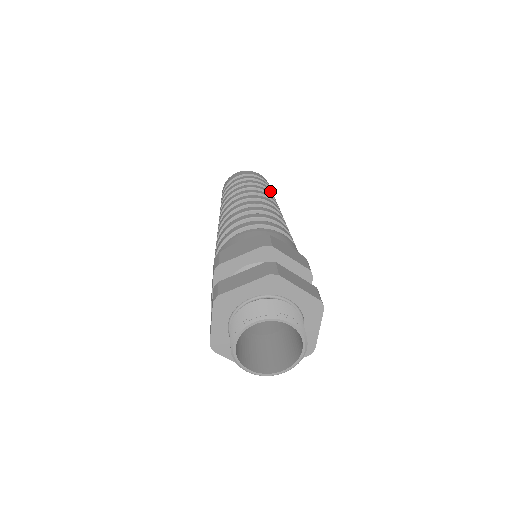
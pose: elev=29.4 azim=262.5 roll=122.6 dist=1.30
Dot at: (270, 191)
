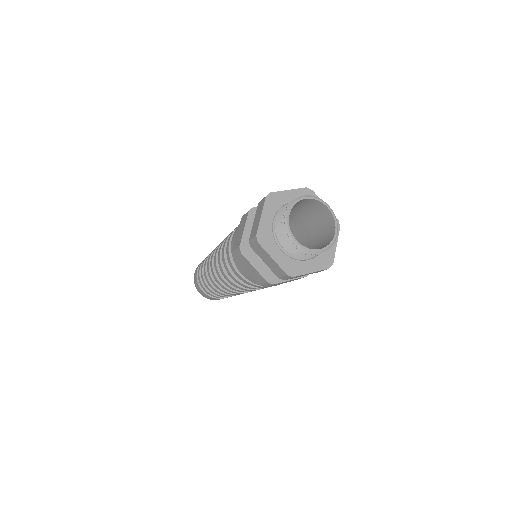
Dot at: occluded
